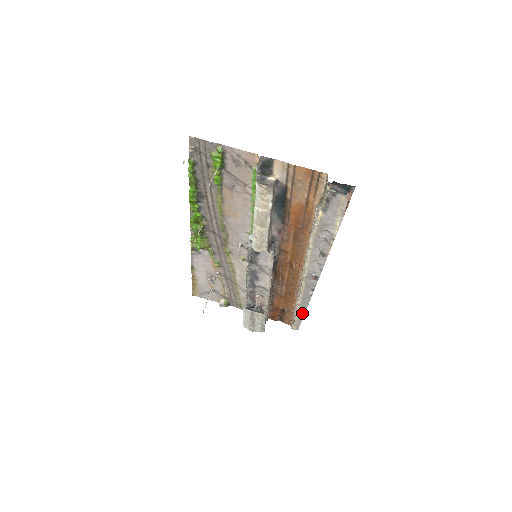
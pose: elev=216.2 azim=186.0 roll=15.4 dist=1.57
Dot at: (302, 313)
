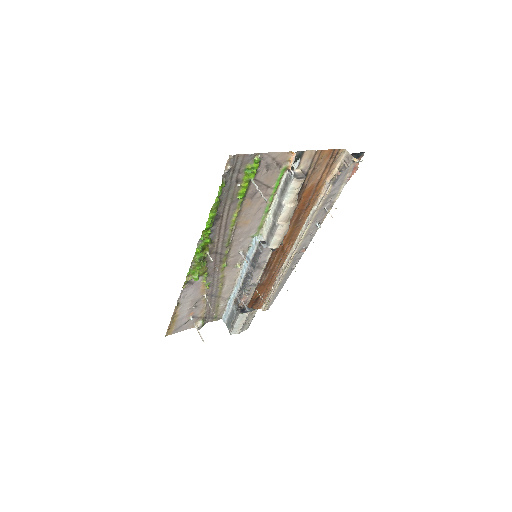
Dot at: (279, 290)
